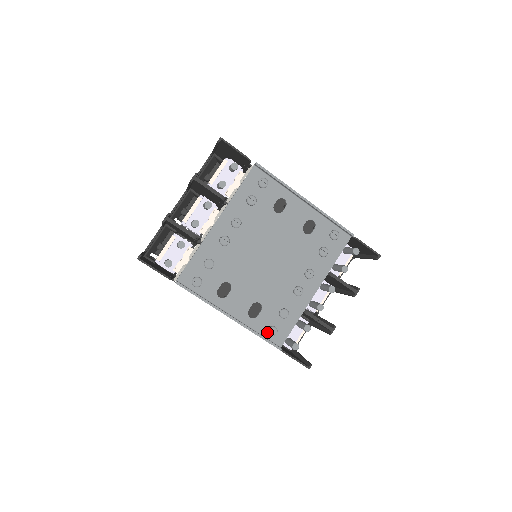
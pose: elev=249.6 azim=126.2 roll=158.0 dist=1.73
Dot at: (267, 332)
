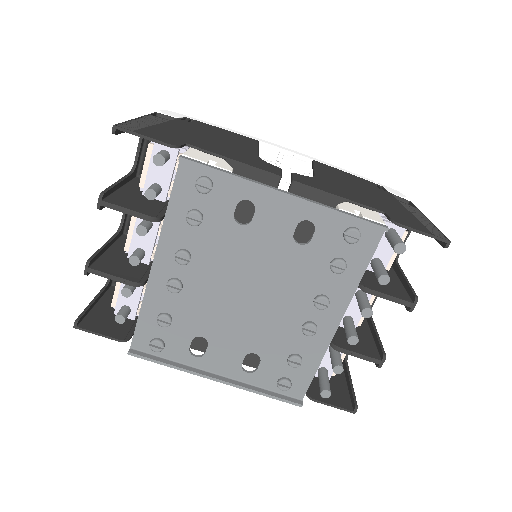
Dot at: (277, 386)
